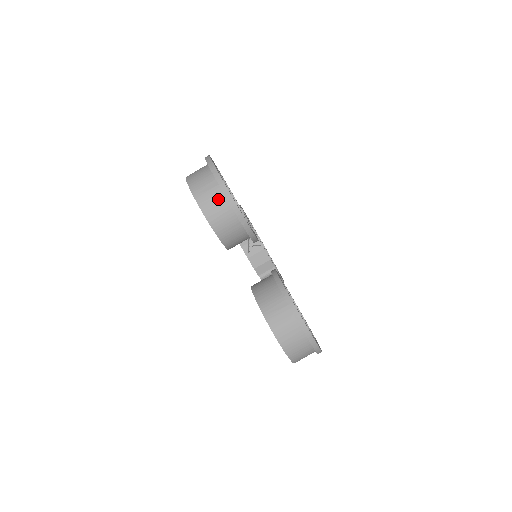
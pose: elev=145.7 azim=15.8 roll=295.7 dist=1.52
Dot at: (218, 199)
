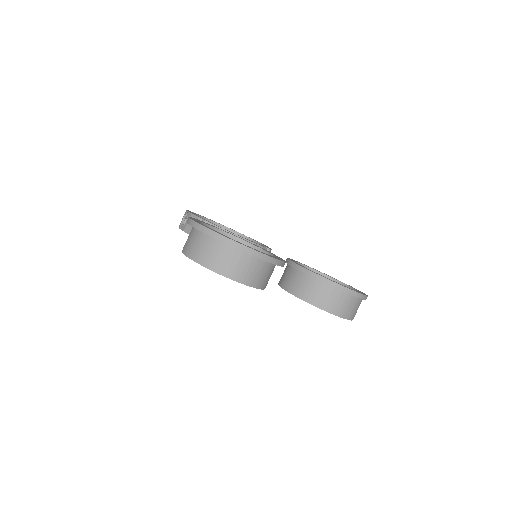
Dot at: (251, 264)
